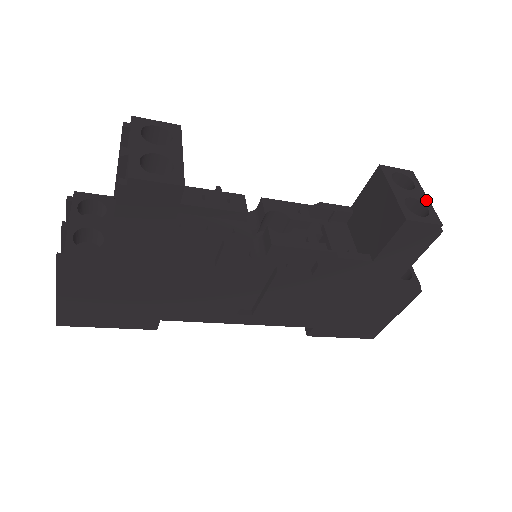
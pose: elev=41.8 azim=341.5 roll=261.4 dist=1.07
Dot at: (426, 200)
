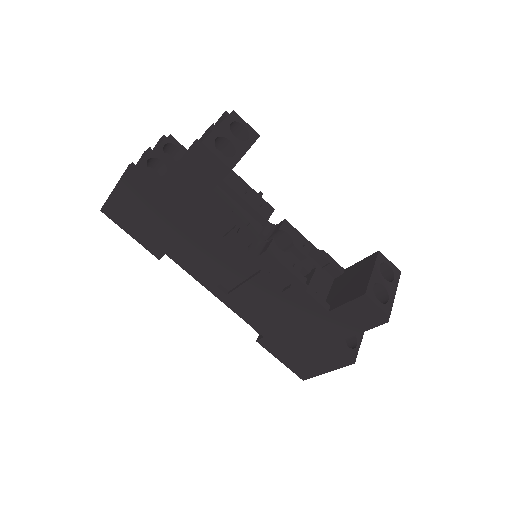
Dot at: (393, 294)
